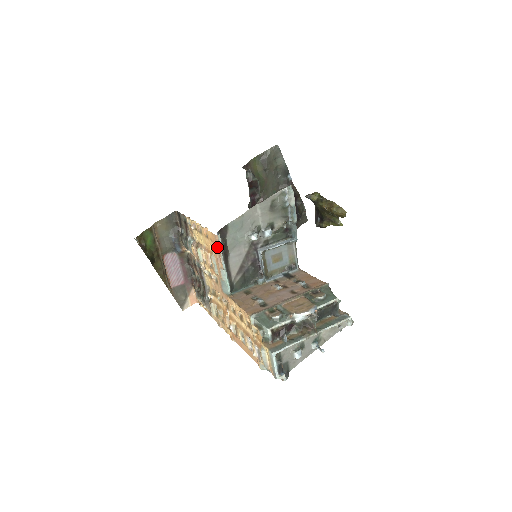
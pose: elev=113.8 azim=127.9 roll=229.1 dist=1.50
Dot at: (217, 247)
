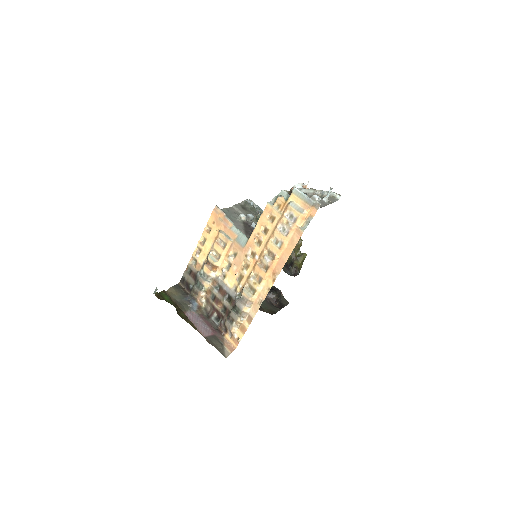
Dot at: (220, 216)
